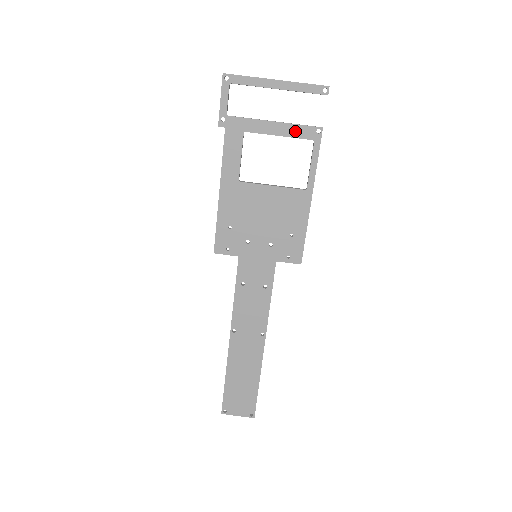
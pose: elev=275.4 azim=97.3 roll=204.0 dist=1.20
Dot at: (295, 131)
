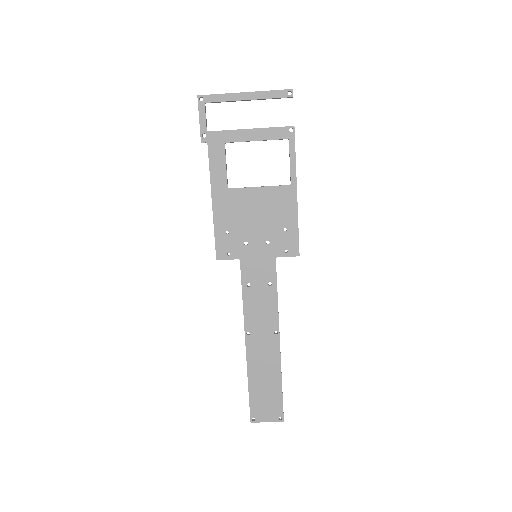
Dot at: (270, 134)
